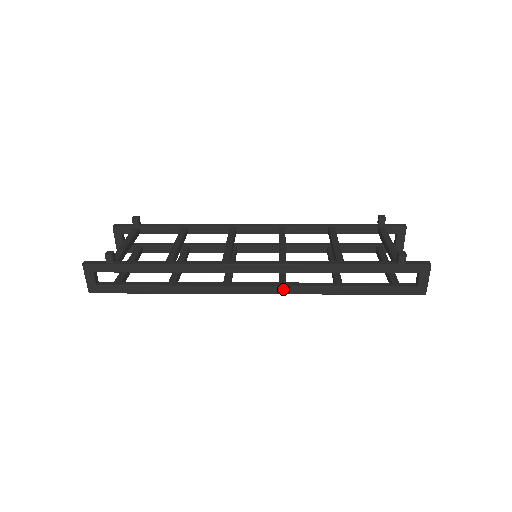
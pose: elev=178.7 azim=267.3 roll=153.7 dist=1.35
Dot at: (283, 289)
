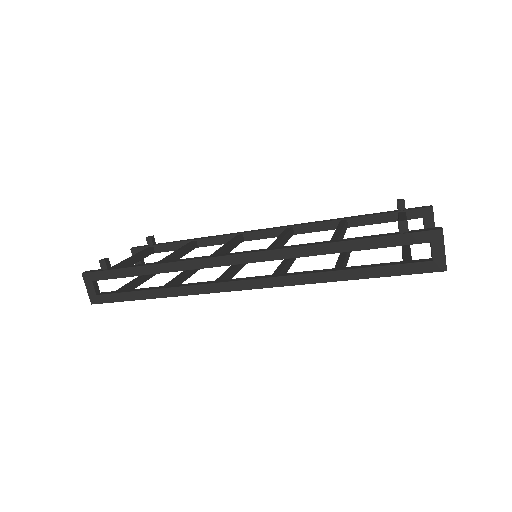
Dot at: (274, 281)
